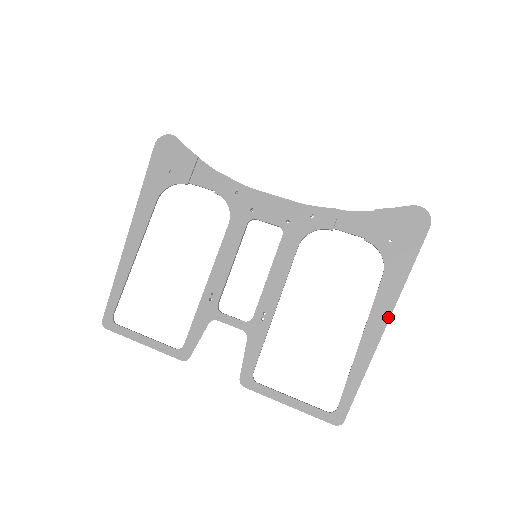
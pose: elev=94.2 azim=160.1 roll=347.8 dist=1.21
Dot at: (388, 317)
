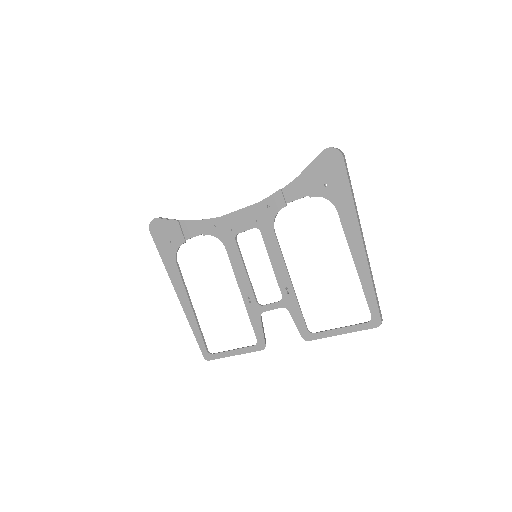
Dot at: (360, 236)
